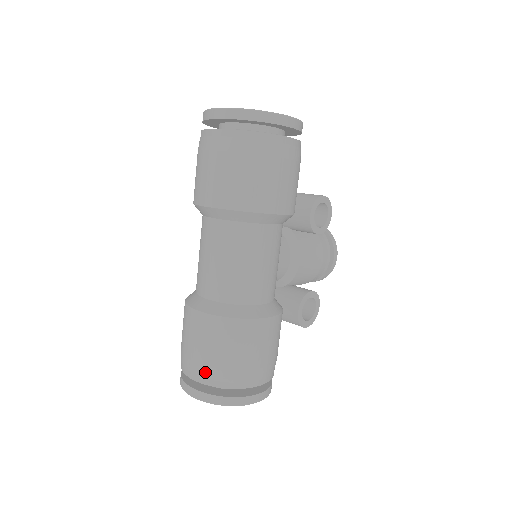
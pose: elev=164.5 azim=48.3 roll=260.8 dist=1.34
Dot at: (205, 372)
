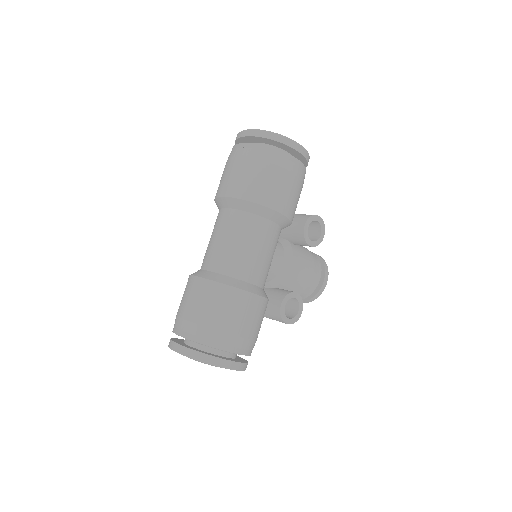
Dot at: (191, 328)
